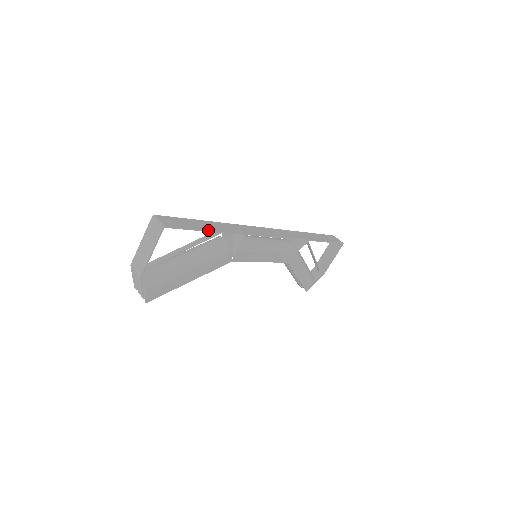
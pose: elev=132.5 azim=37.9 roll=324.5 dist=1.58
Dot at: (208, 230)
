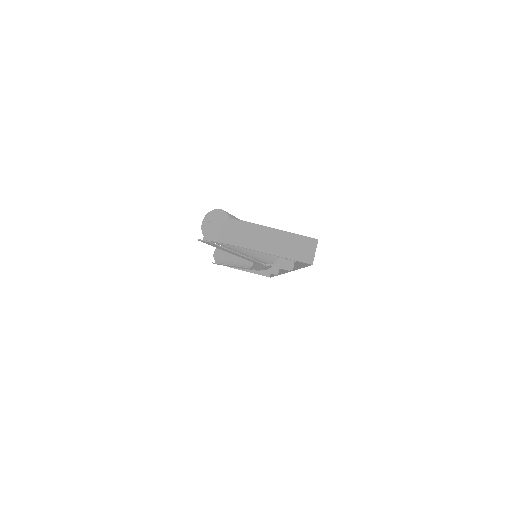
Dot at: occluded
